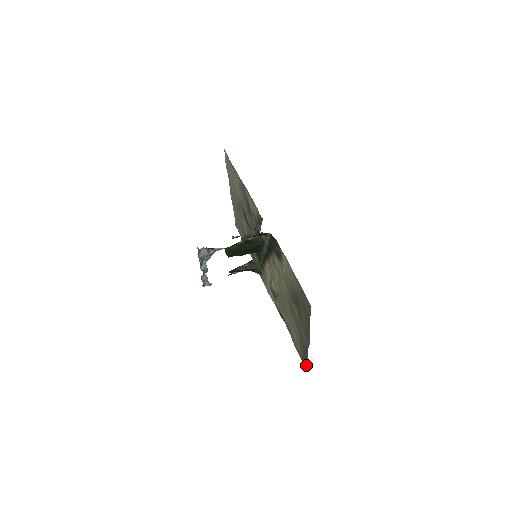
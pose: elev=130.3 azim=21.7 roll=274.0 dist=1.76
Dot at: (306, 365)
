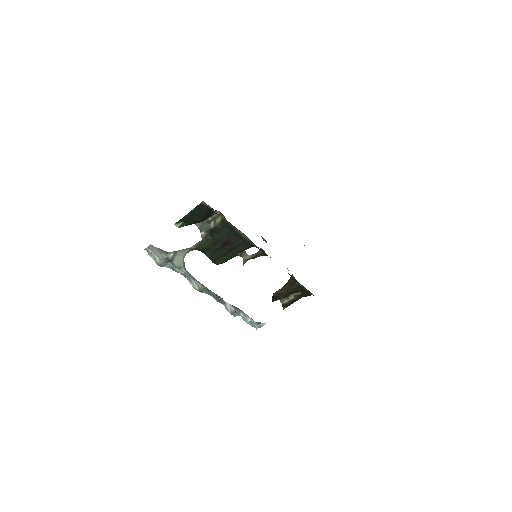
Dot at: occluded
